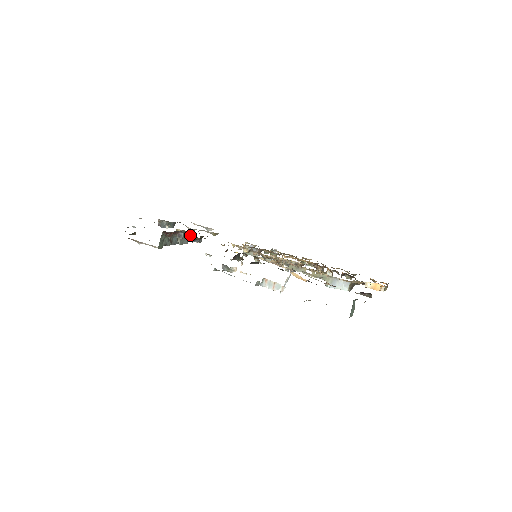
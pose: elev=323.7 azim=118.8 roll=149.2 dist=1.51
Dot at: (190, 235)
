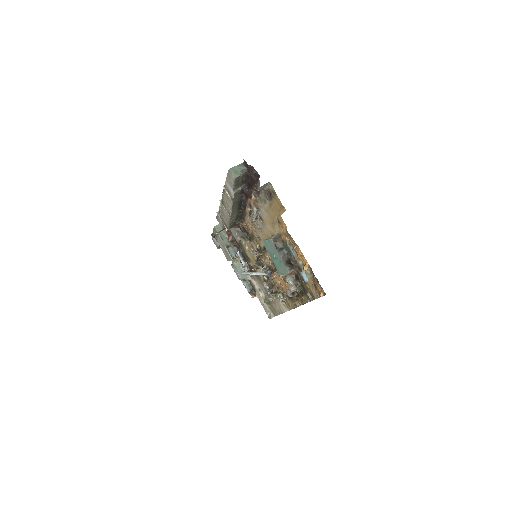
Dot at: occluded
